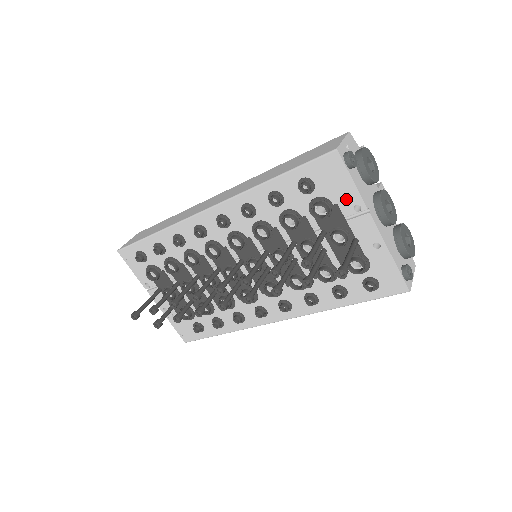
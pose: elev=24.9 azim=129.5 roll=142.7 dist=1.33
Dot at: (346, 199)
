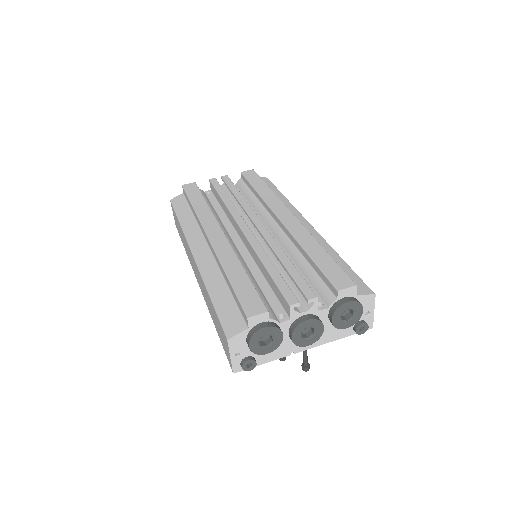
Dot at: occluded
